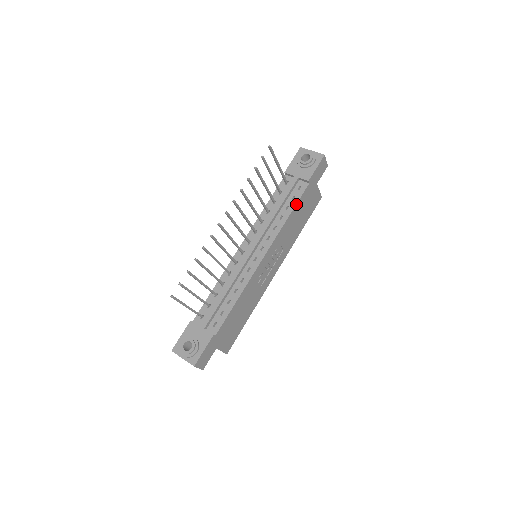
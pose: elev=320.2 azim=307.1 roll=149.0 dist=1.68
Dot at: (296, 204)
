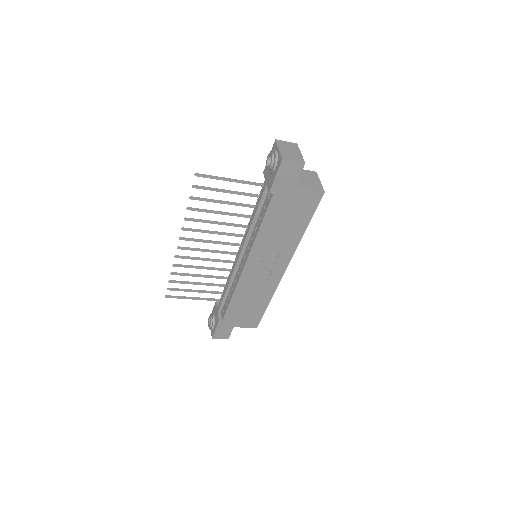
Dot at: (264, 217)
